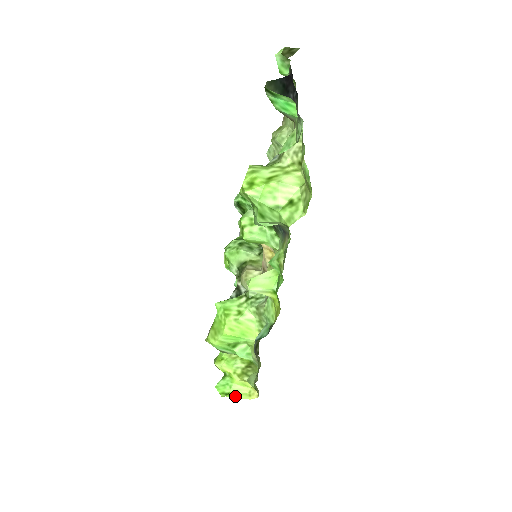
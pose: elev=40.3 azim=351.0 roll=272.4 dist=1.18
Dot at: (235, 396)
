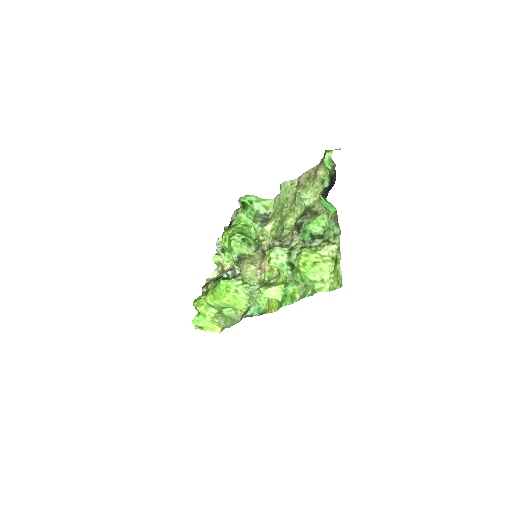
Dot at: (205, 329)
